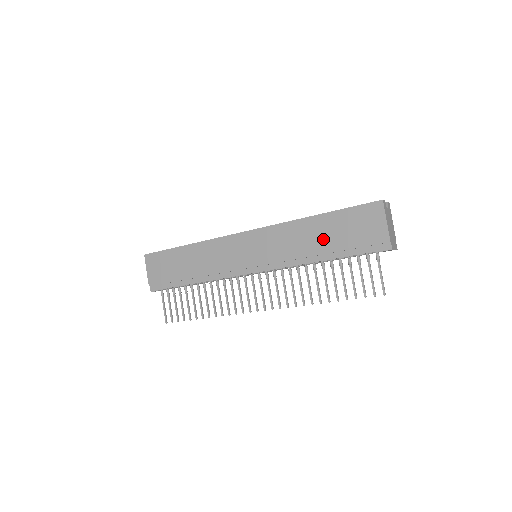
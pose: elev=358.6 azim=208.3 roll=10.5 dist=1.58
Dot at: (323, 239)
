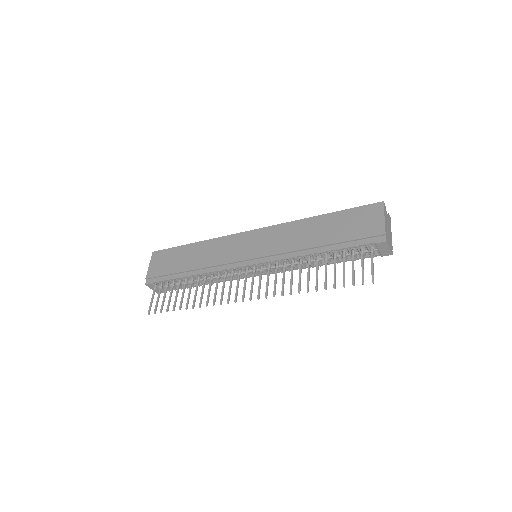
Dot at: (322, 234)
